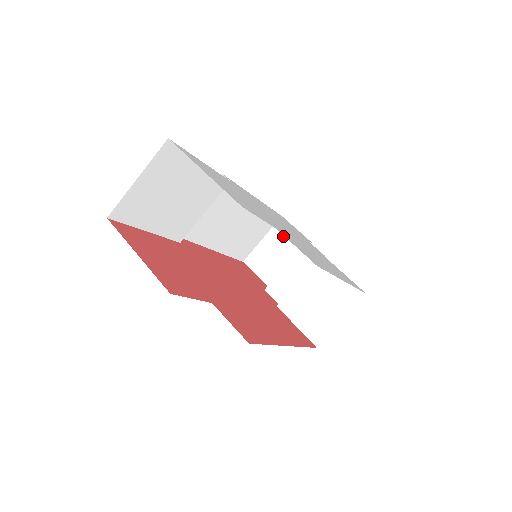
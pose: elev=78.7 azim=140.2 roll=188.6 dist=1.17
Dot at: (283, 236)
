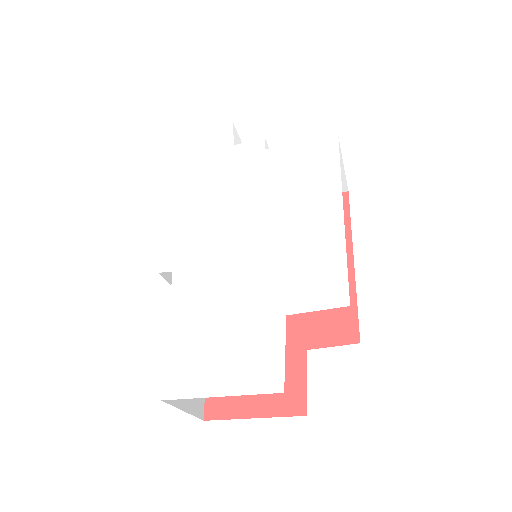
Dot at: occluded
